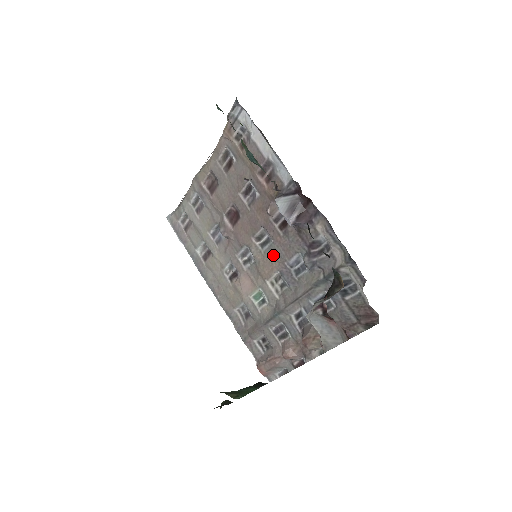
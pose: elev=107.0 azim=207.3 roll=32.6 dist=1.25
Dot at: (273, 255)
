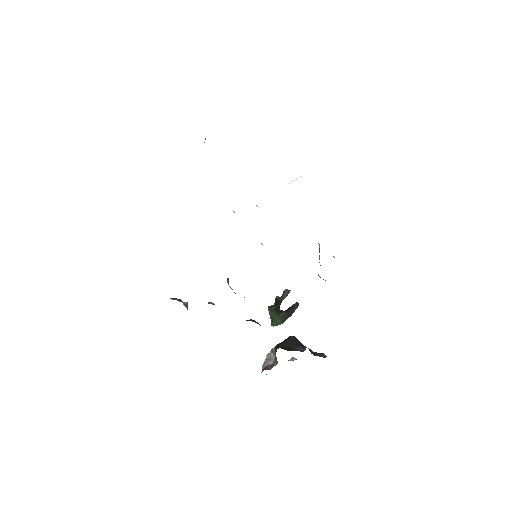
Dot at: occluded
